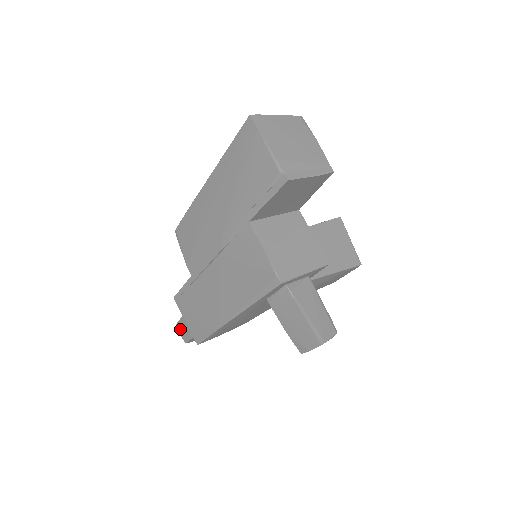
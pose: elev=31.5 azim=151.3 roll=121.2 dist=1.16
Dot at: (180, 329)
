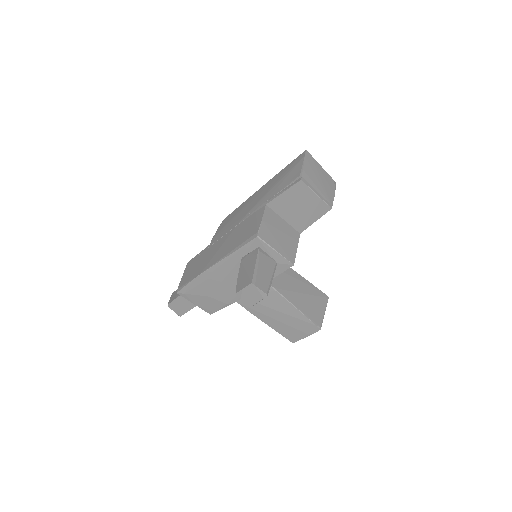
Dot at: (173, 295)
